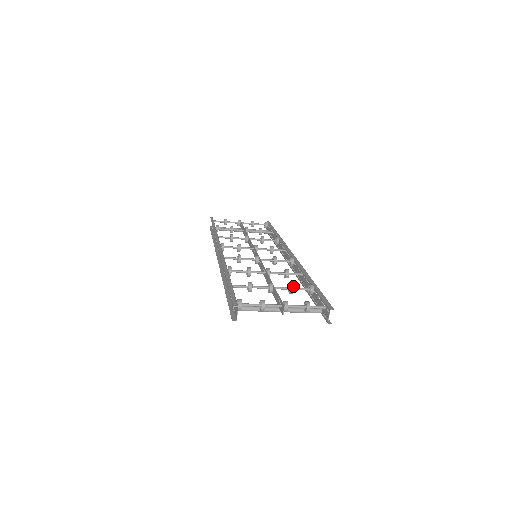
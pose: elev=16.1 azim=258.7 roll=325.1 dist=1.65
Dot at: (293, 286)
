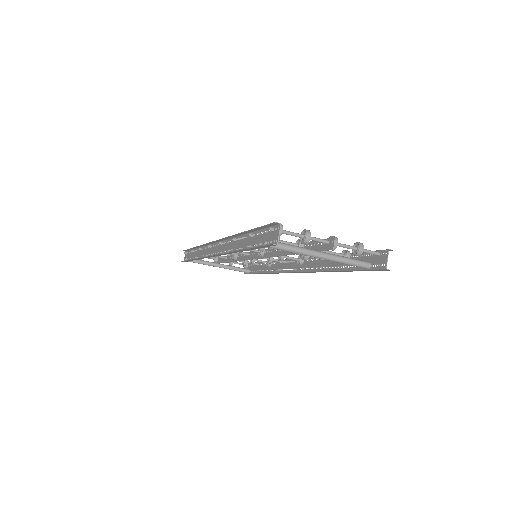
Dot at: occluded
